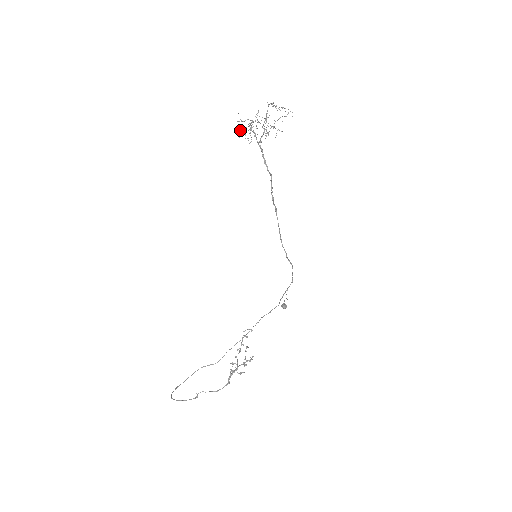
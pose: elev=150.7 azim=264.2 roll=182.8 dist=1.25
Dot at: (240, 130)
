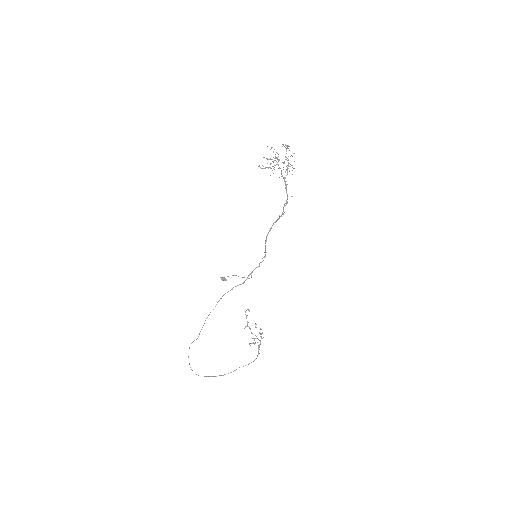
Dot at: occluded
